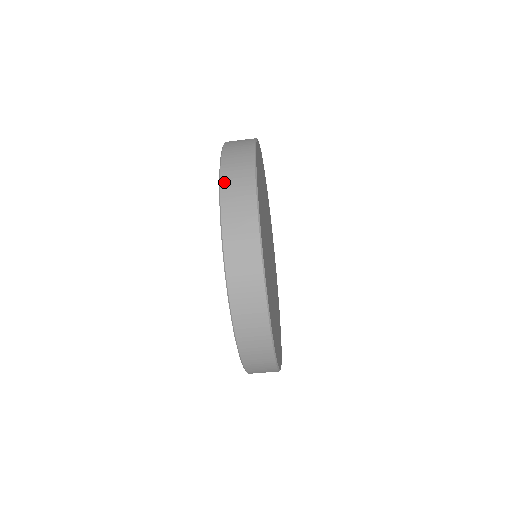
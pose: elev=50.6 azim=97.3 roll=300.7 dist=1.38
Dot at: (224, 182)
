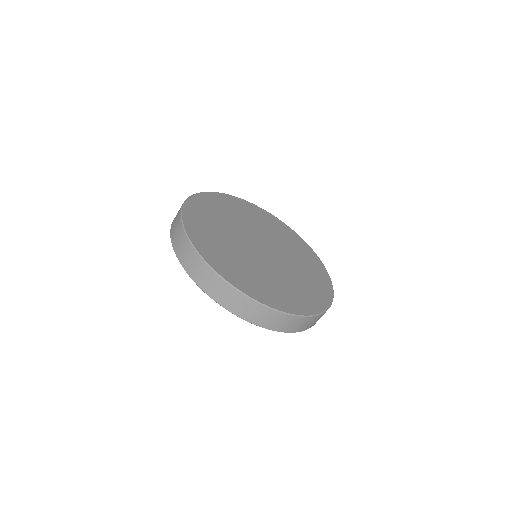
Dot at: (203, 288)
